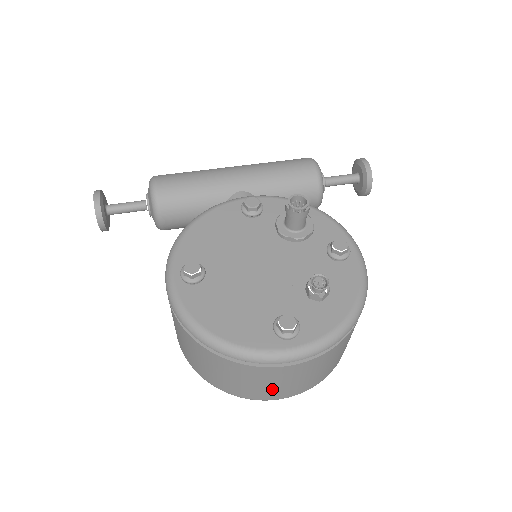
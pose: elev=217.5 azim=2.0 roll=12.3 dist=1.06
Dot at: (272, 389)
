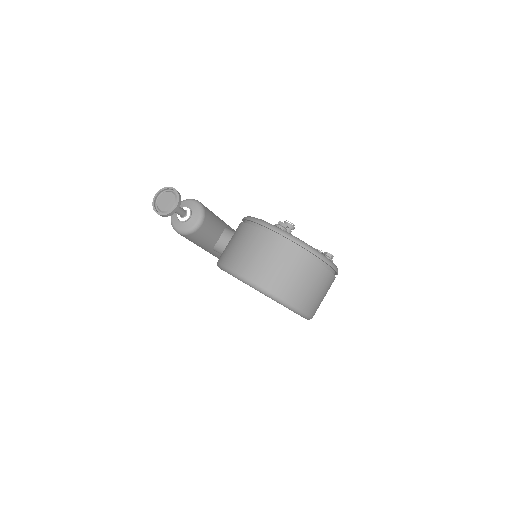
Dot at: (317, 299)
